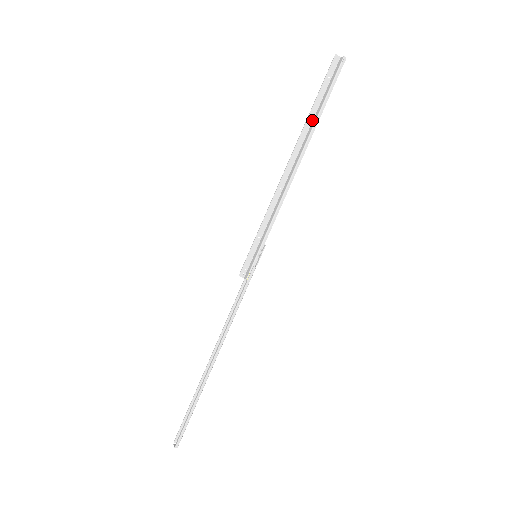
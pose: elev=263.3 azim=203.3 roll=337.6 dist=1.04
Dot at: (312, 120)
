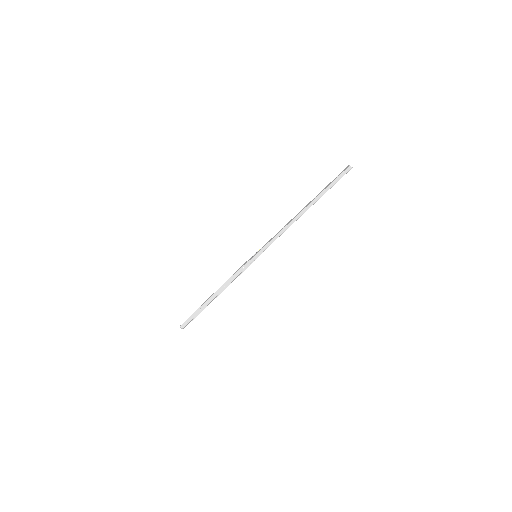
Dot at: (317, 196)
